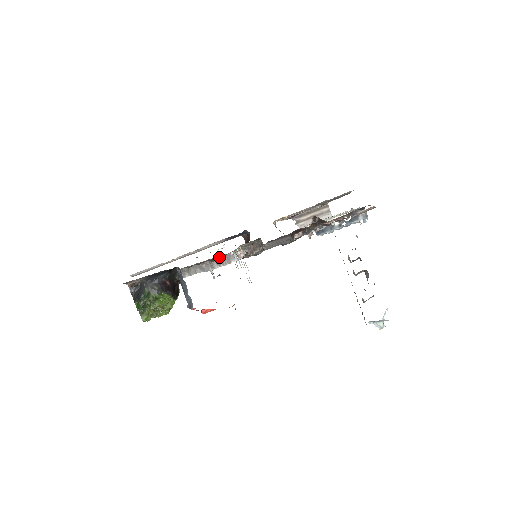
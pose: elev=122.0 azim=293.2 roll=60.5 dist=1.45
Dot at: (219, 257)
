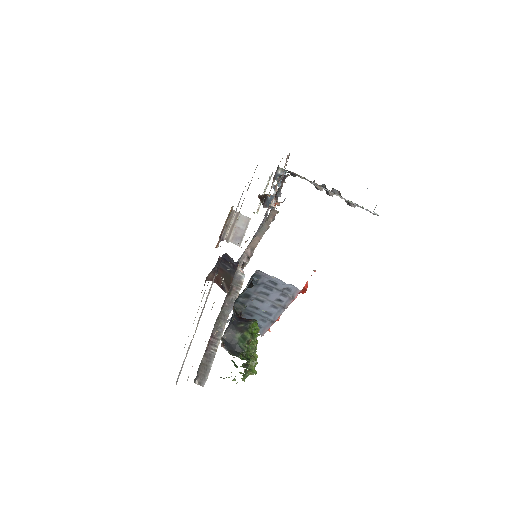
Dot at: (231, 286)
